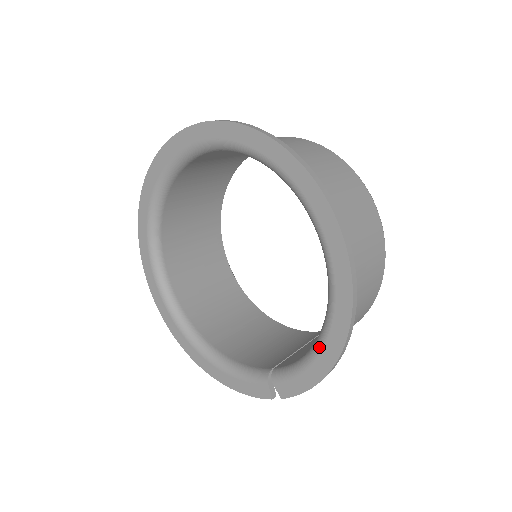
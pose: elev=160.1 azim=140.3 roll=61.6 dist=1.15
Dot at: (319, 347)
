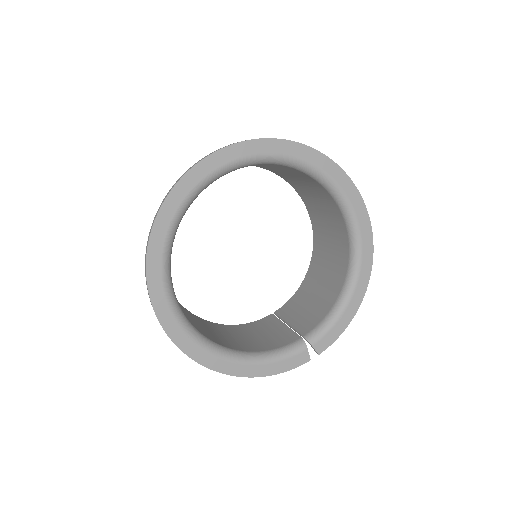
Dot at: (350, 296)
